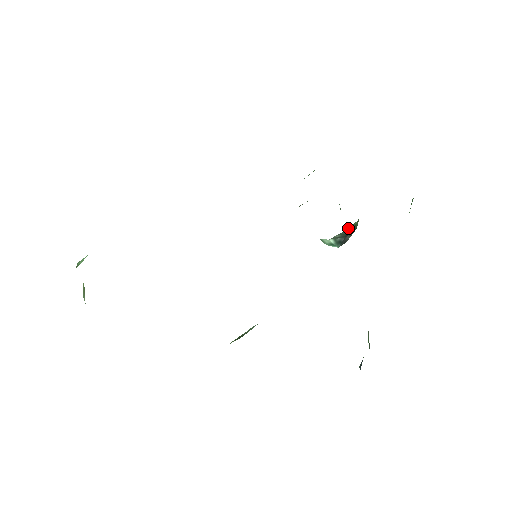
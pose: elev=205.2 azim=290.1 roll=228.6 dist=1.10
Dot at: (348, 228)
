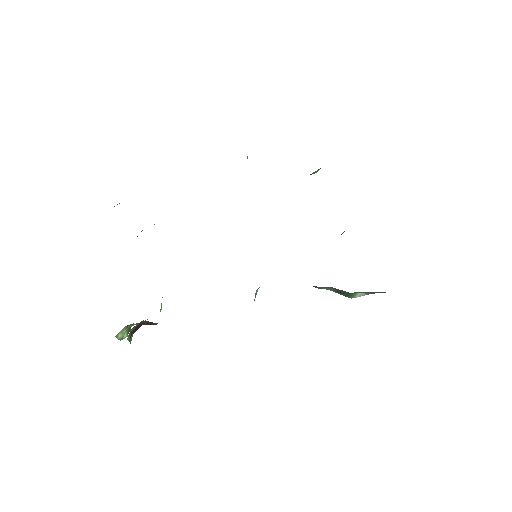
Dot at: occluded
